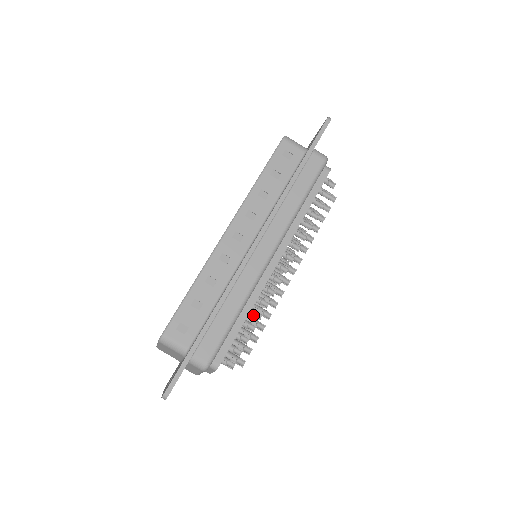
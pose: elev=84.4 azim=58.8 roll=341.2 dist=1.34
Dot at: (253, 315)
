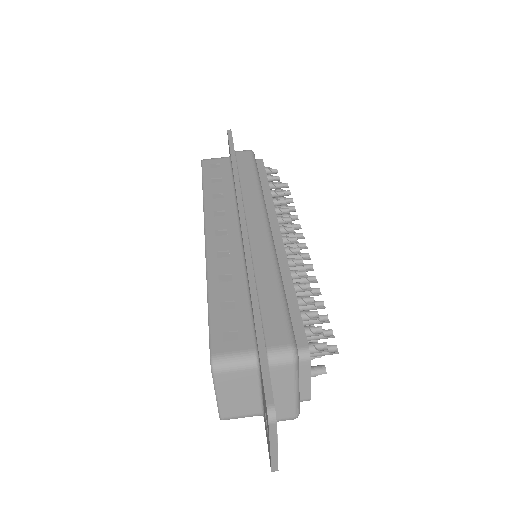
Dot at: (299, 288)
